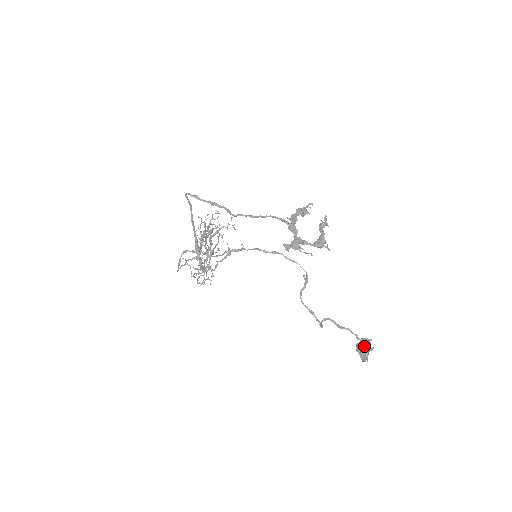
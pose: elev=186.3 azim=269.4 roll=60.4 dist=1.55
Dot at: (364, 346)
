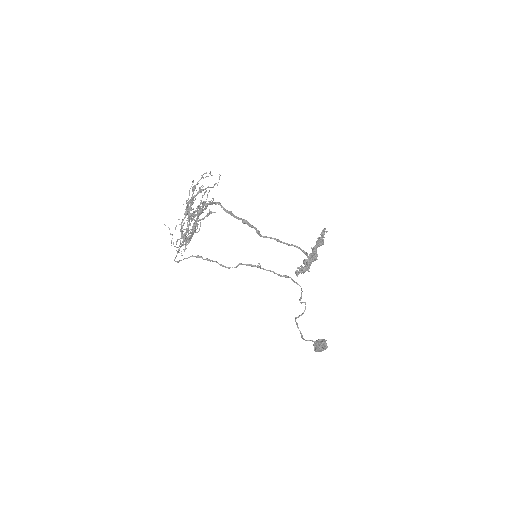
Dot at: (323, 348)
